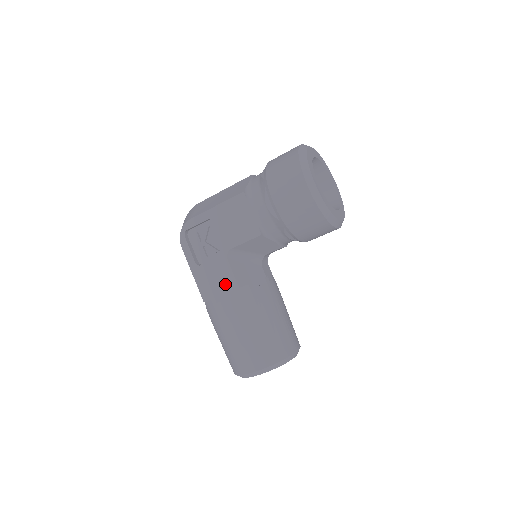
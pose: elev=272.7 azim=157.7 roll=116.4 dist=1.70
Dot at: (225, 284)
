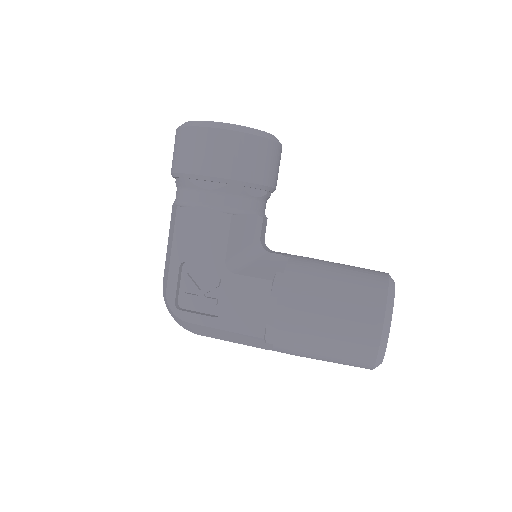
Dot at: (258, 296)
